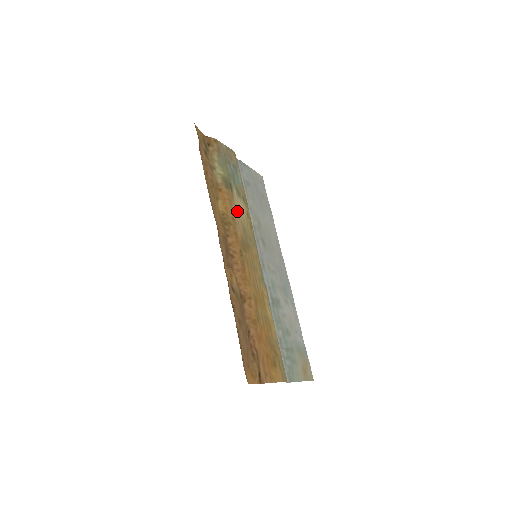
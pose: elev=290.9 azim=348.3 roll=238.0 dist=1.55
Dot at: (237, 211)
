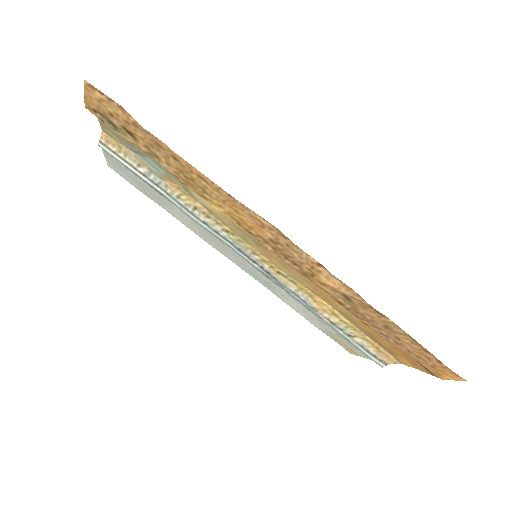
Dot at: occluded
